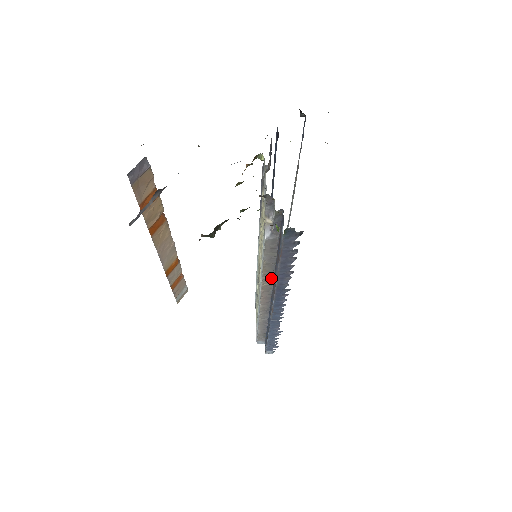
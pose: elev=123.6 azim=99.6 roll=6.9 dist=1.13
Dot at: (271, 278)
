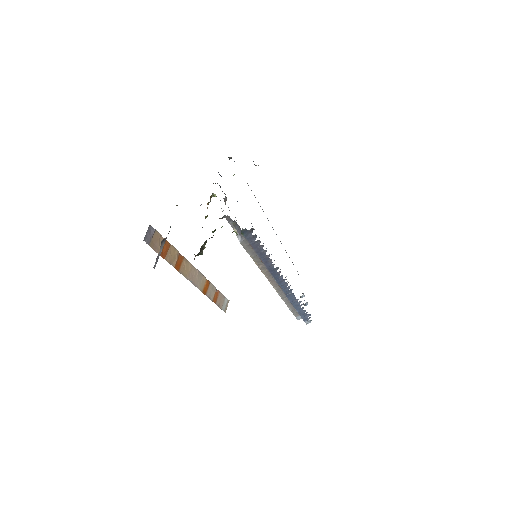
Dot at: occluded
